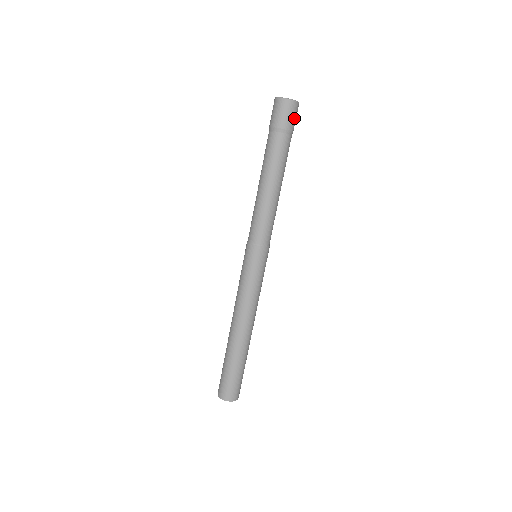
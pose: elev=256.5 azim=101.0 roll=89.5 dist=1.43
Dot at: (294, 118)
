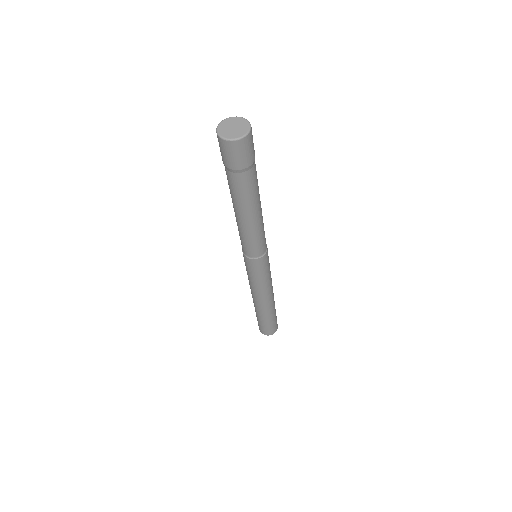
Dot at: (250, 150)
